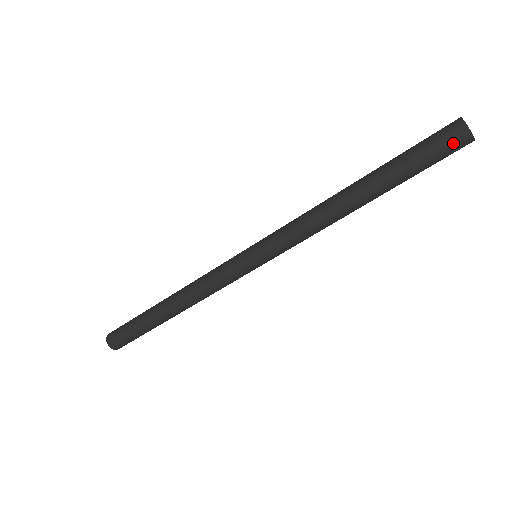
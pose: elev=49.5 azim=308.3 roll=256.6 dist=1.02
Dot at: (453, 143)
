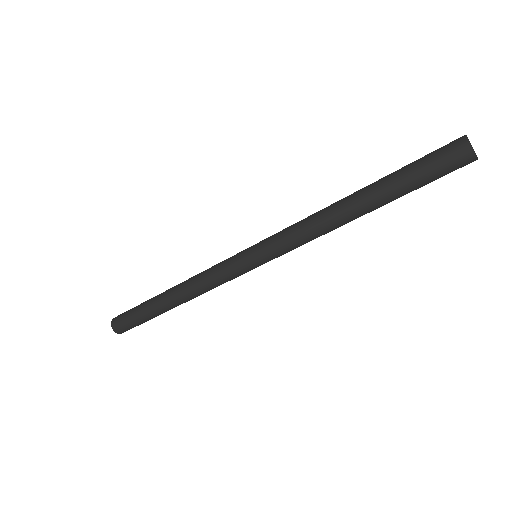
Dot at: (456, 162)
